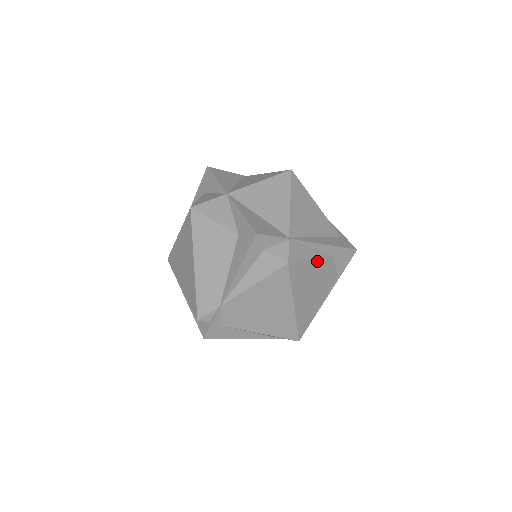
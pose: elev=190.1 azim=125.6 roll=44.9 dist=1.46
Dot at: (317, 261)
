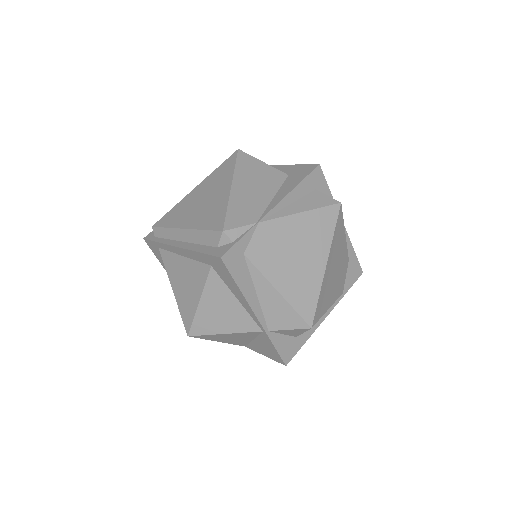
Dot at: (345, 243)
